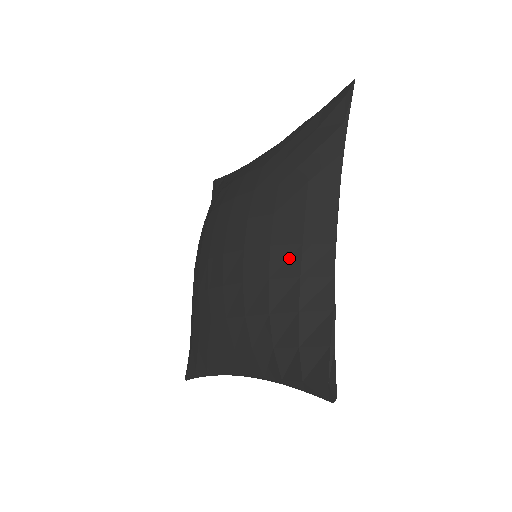
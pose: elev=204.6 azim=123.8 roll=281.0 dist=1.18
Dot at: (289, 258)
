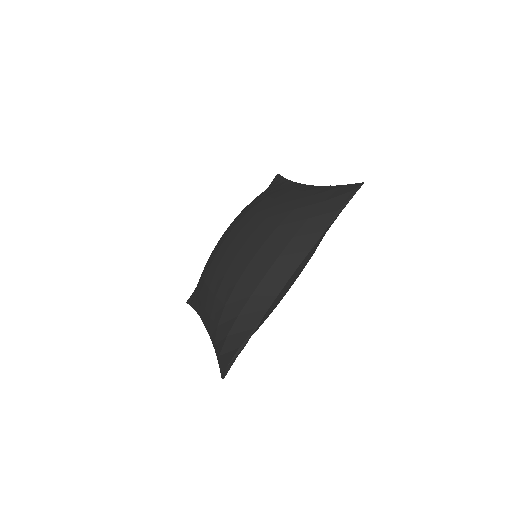
Dot at: (253, 280)
